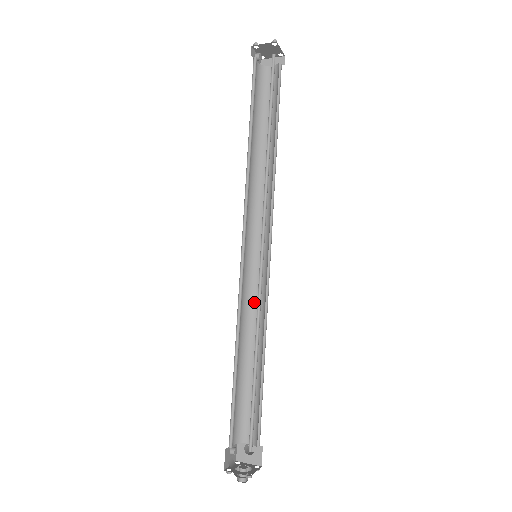
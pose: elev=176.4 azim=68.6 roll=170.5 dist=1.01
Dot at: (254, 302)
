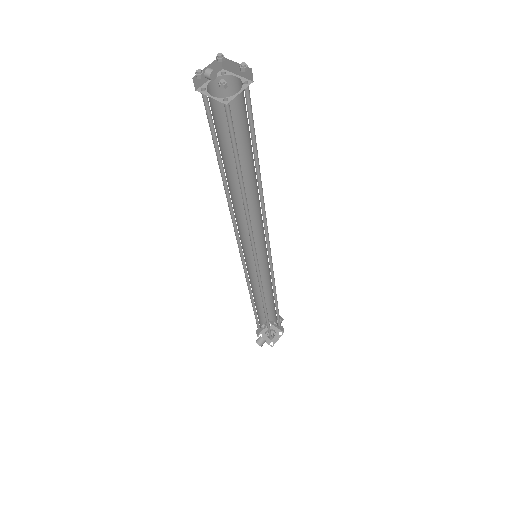
Dot at: (264, 270)
